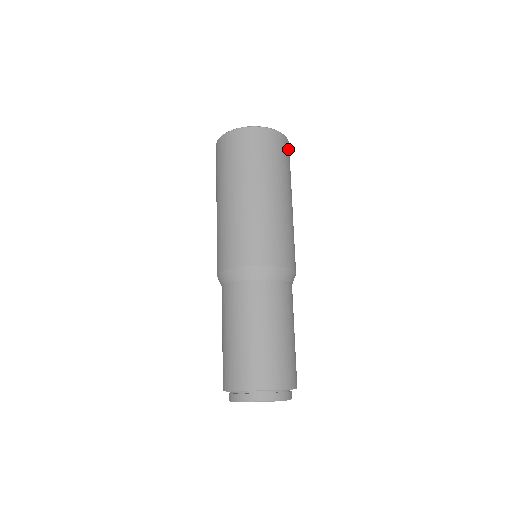
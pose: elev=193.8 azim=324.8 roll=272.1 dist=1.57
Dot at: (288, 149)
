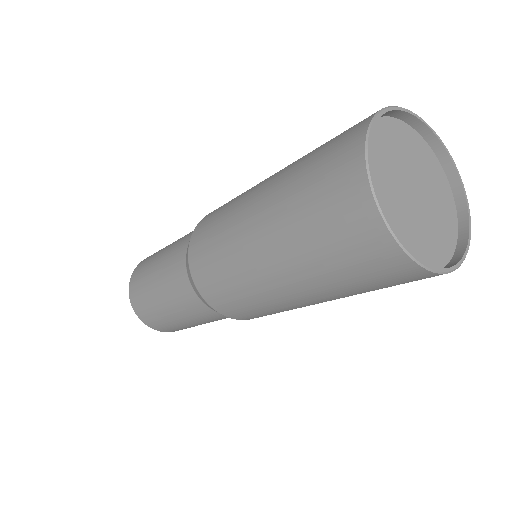
Dot at: occluded
